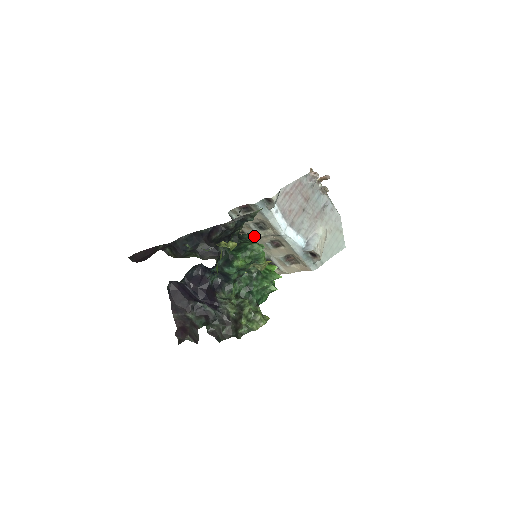
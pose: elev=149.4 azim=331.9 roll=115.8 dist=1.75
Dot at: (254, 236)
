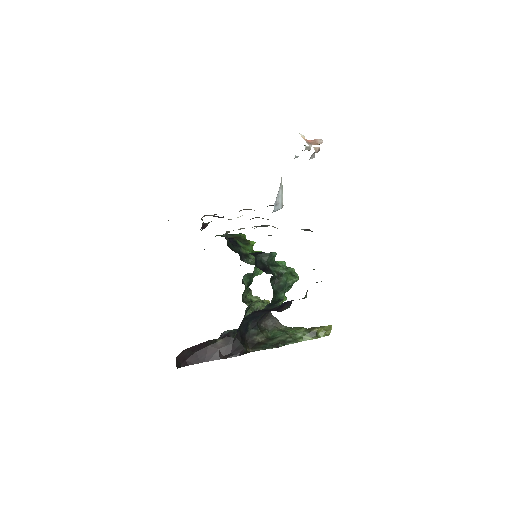
Dot at: occluded
